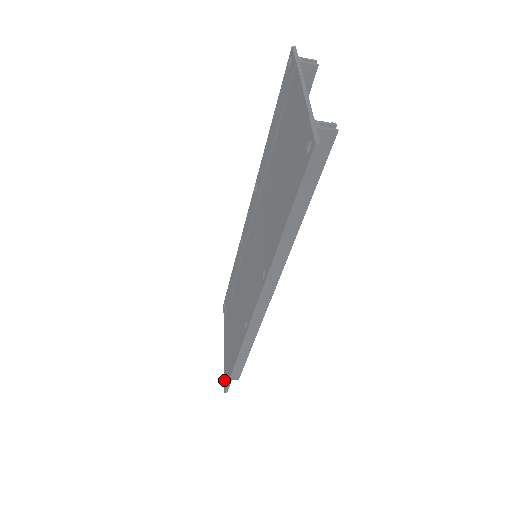
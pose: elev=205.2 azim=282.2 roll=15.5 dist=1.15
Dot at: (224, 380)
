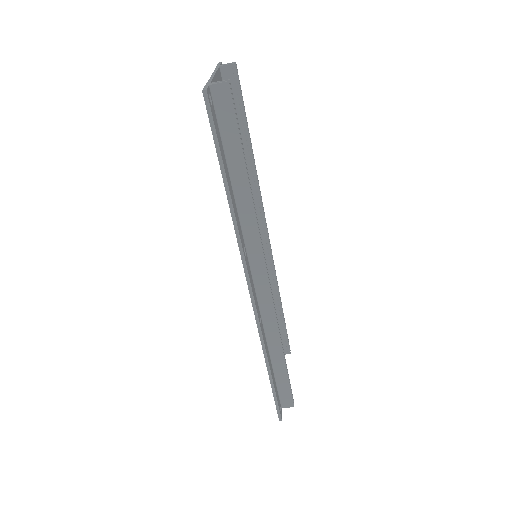
Dot at: occluded
